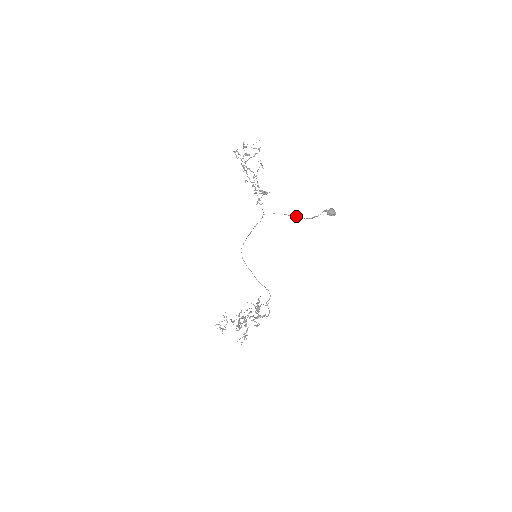
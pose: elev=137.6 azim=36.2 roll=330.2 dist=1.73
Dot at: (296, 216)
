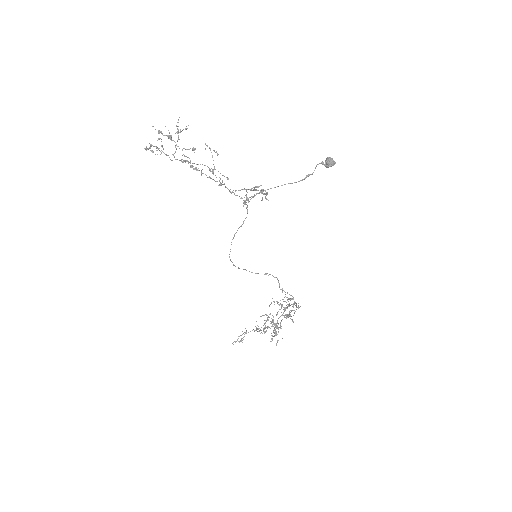
Dot at: occluded
